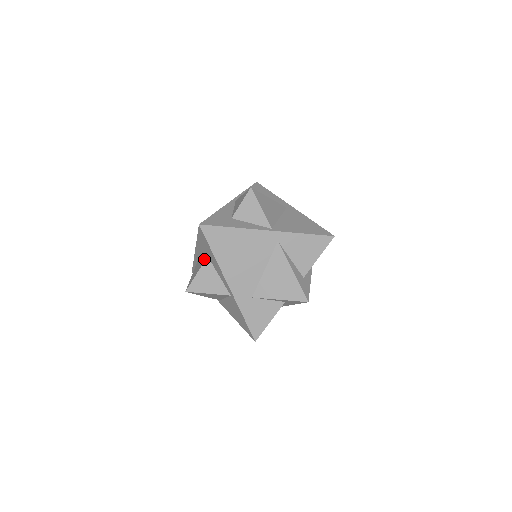
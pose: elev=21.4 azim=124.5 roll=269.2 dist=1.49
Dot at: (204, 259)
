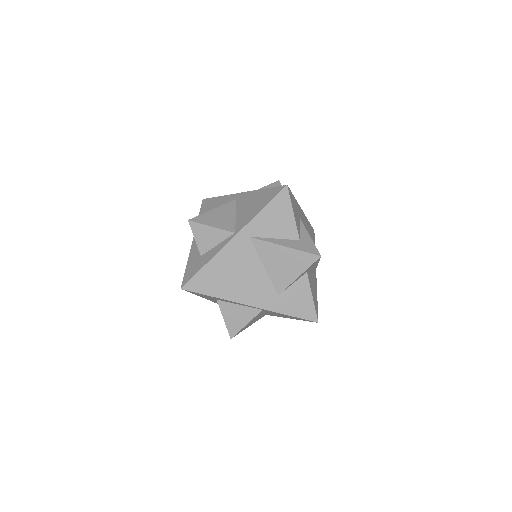
Dot at: occluded
